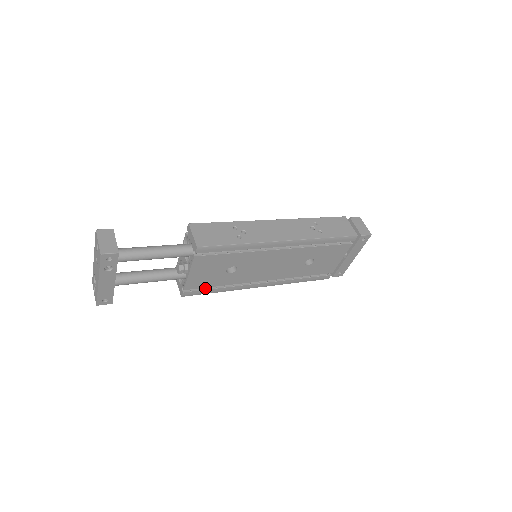
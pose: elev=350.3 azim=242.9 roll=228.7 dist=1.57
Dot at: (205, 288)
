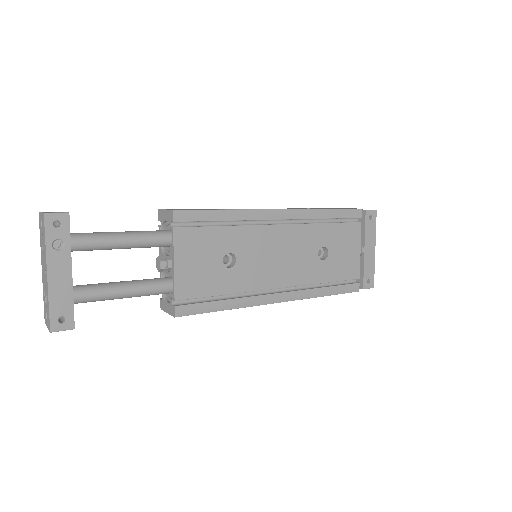
Dot at: (204, 302)
